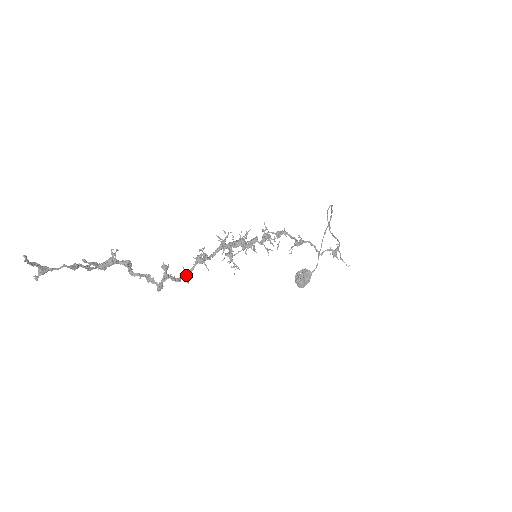
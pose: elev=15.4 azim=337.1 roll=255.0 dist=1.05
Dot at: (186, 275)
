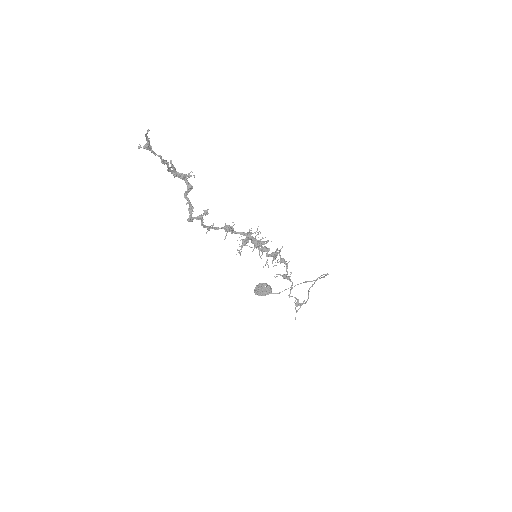
Dot at: (211, 228)
